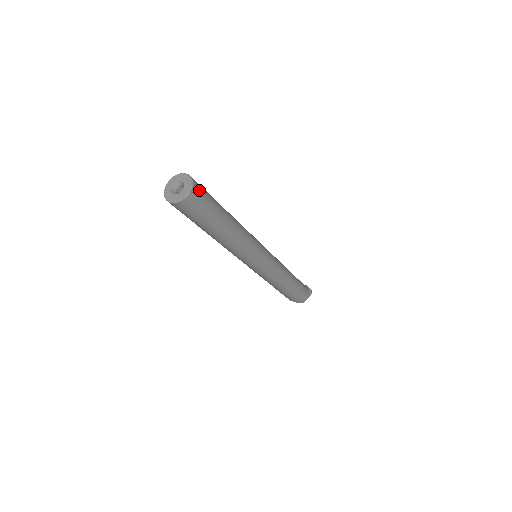
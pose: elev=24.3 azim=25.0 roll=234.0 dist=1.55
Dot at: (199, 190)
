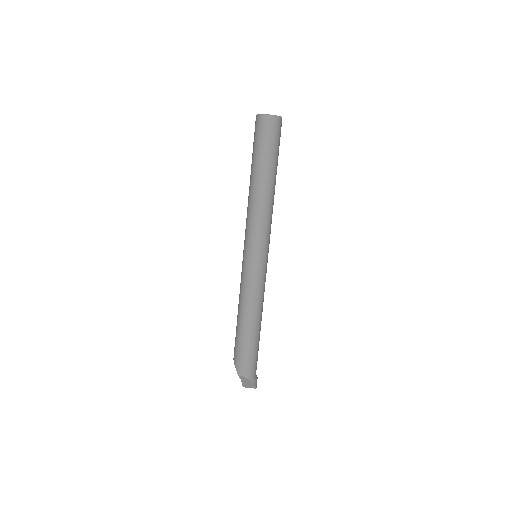
Dot at: (277, 126)
